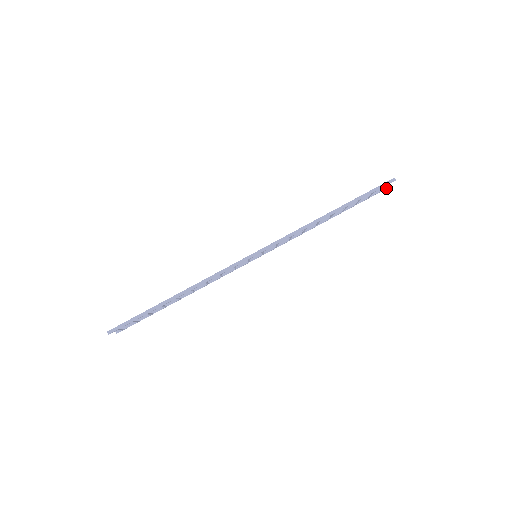
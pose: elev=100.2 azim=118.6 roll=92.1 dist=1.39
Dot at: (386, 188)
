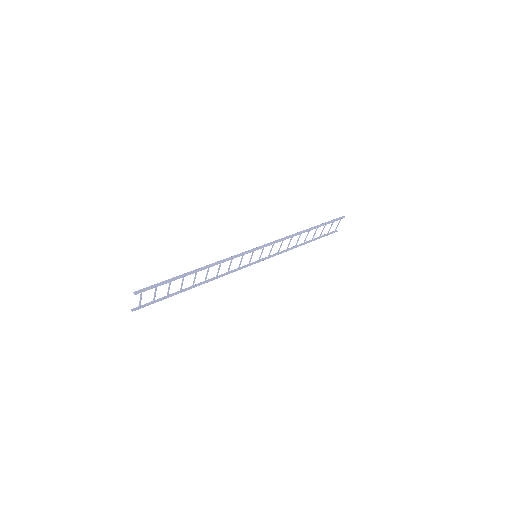
Dot at: (337, 231)
